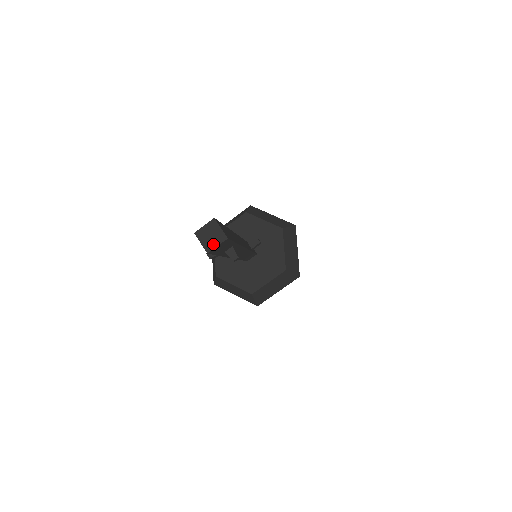
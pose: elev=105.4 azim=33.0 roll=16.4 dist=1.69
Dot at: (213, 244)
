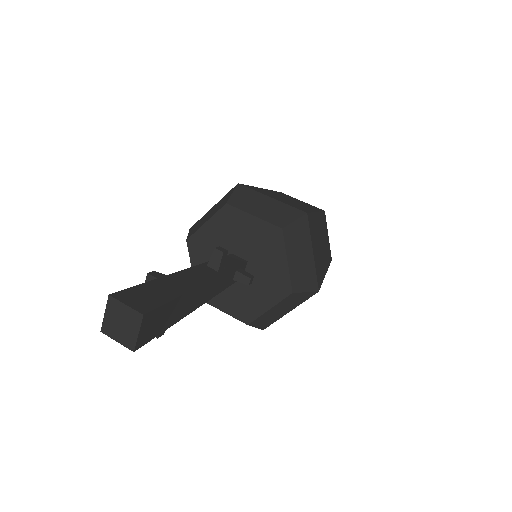
Dot at: (115, 333)
